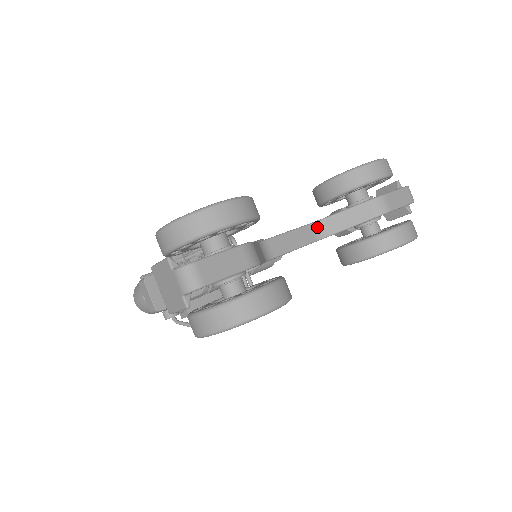
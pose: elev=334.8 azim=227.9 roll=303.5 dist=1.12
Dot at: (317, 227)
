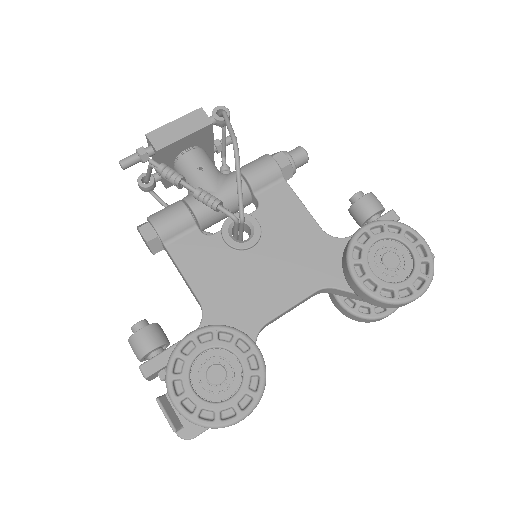
Dot at: (323, 290)
